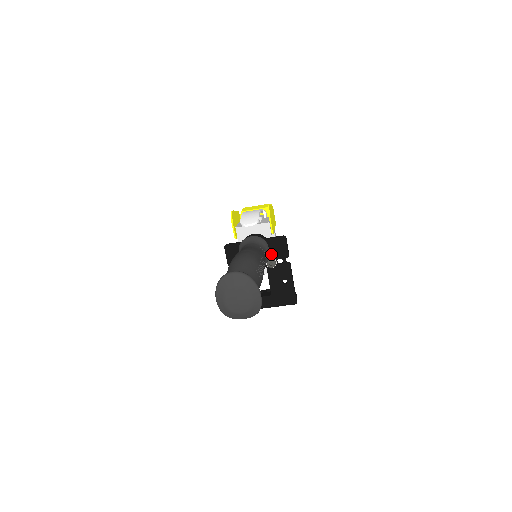
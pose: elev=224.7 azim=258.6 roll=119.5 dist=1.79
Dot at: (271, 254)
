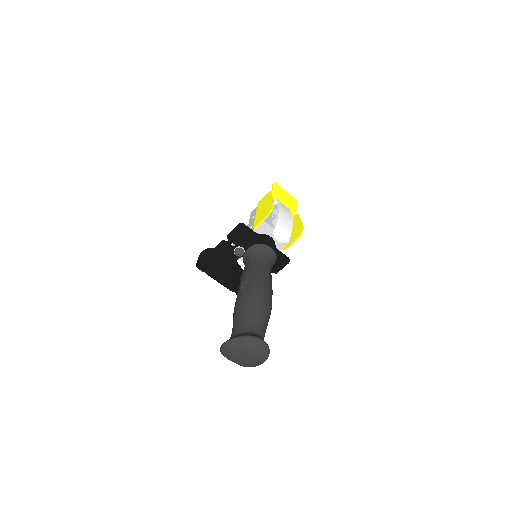
Dot at: occluded
